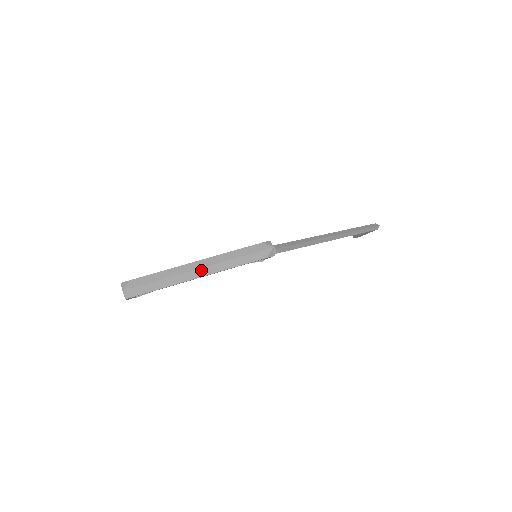
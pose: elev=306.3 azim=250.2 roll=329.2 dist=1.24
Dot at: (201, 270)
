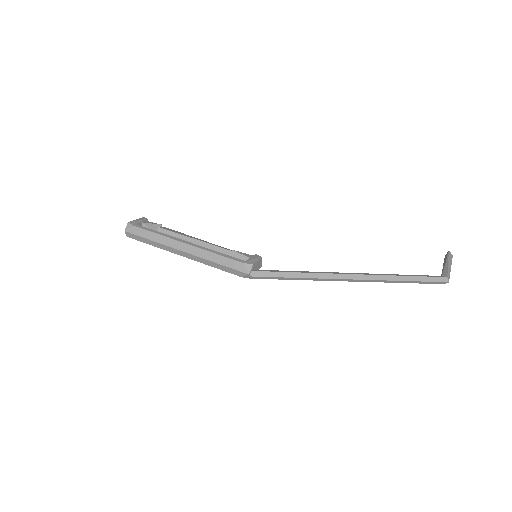
Dot at: (184, 253)
